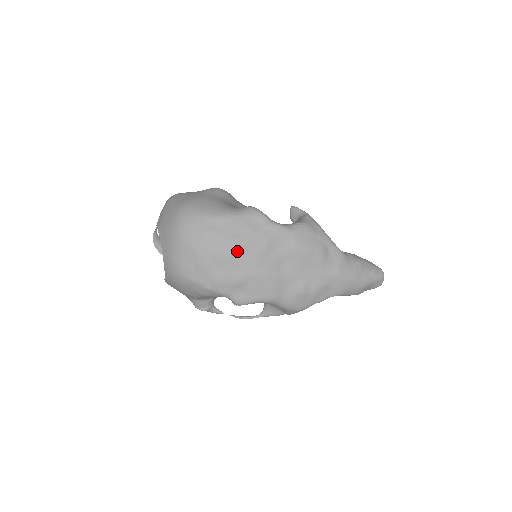
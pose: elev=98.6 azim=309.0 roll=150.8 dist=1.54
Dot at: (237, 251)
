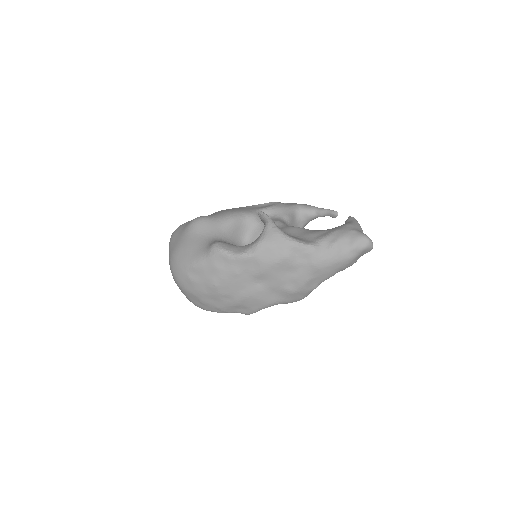
Dot at: (218, 288)
